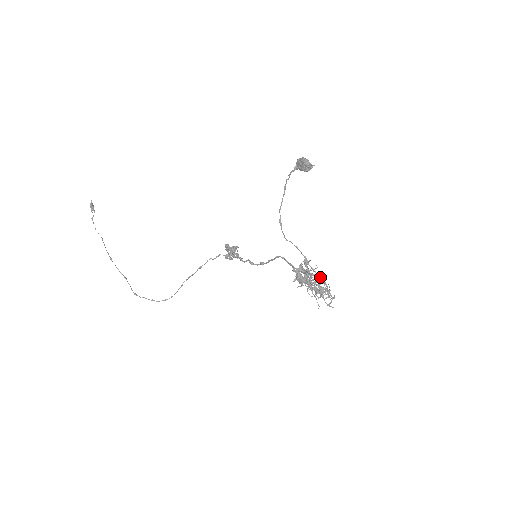
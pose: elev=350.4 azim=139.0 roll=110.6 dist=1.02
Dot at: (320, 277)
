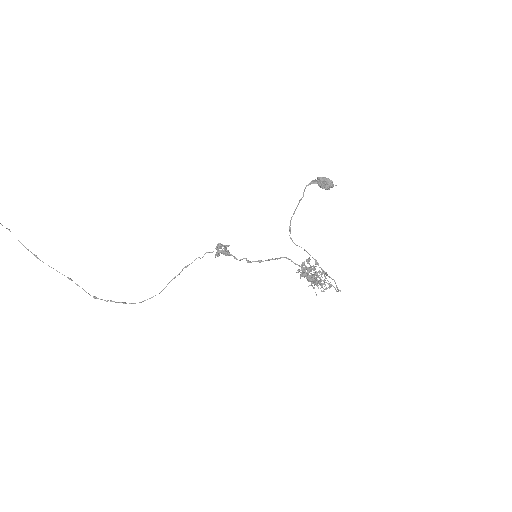
Dot at: (329, 276)
